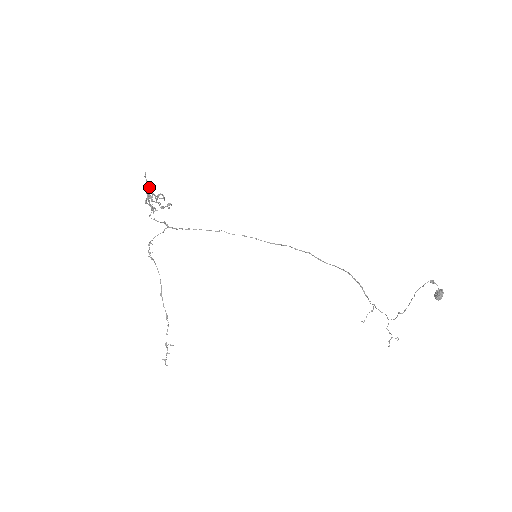
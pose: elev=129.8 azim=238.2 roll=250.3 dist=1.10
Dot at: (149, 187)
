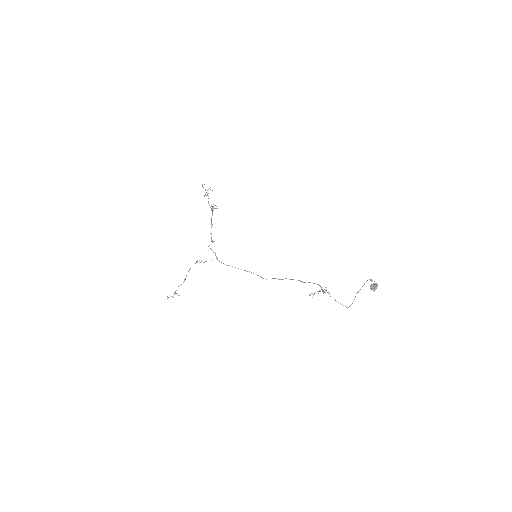
Dot at: occluded
